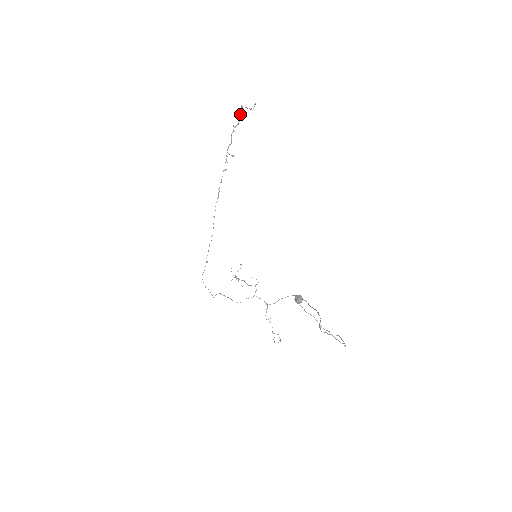
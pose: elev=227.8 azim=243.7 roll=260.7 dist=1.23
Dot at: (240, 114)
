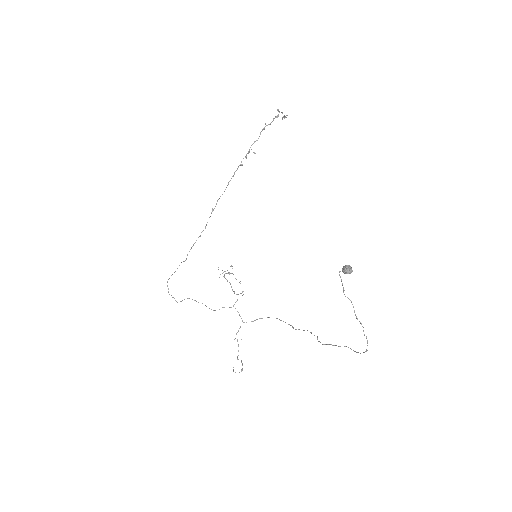
Dot at: occluded
